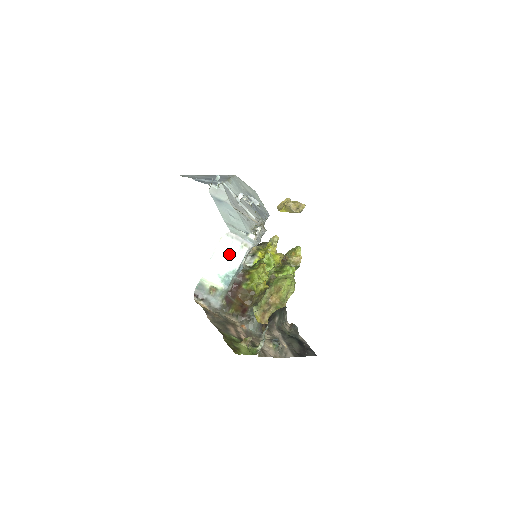
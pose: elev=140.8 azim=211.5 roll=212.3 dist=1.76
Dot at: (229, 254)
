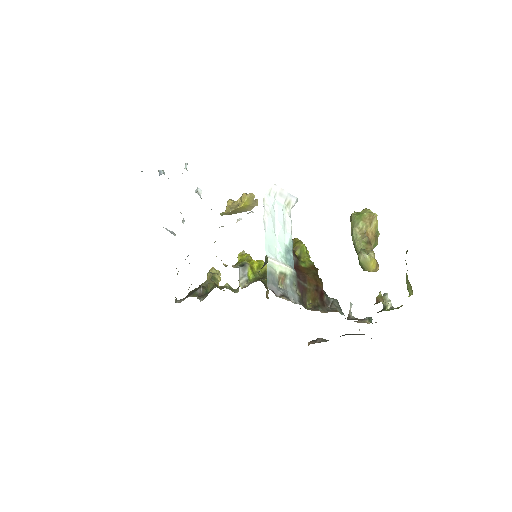
Dot at: (278, 220)
